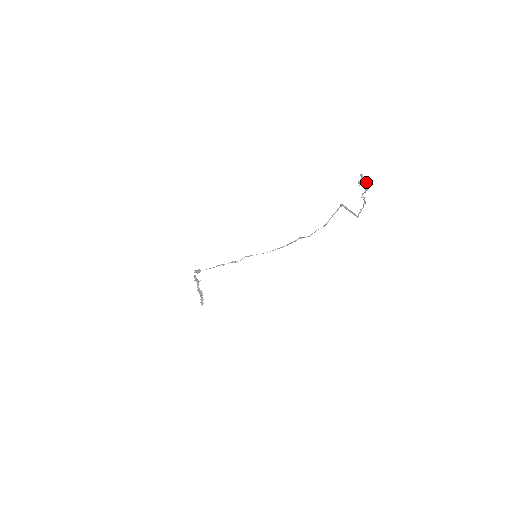
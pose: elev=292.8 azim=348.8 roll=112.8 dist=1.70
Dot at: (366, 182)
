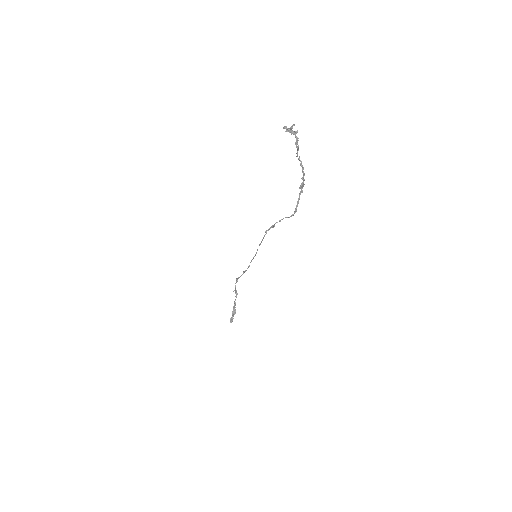
Dot at: (294, 131)
